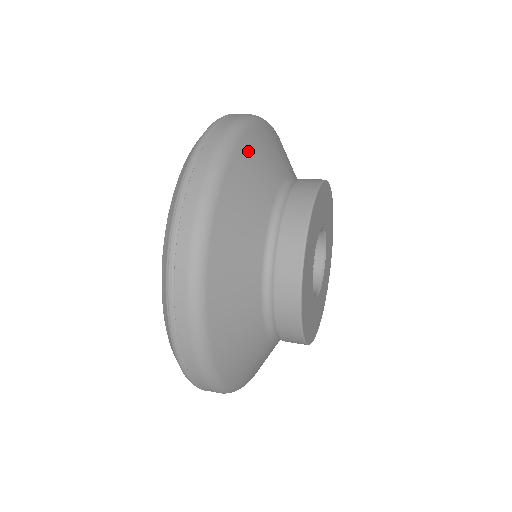
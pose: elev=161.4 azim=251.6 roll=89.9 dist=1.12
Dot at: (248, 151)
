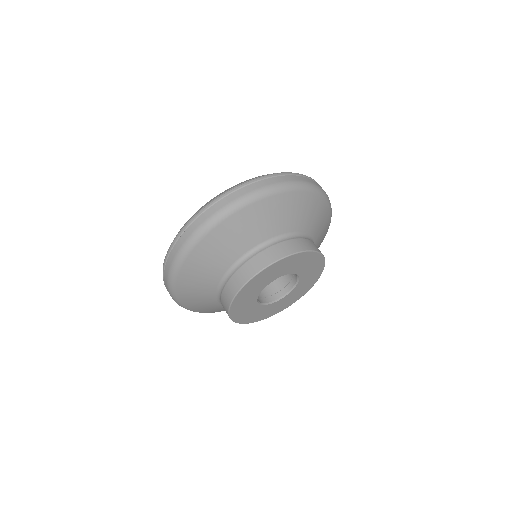
Dot at: (188, 273)
